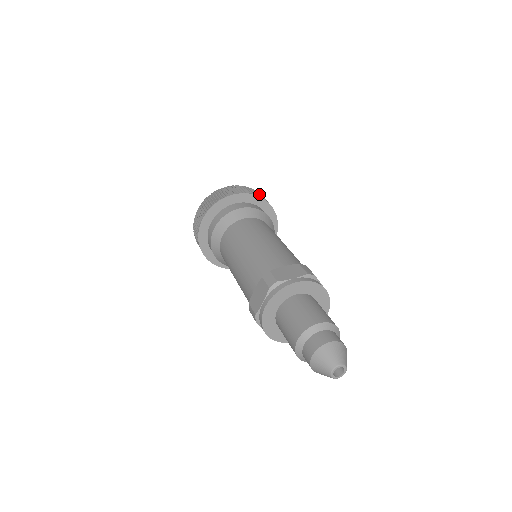
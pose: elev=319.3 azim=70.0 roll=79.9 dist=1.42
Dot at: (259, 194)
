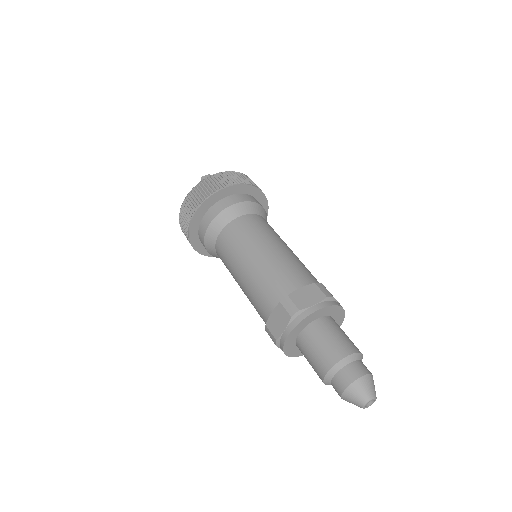
Dot at: (249, 180)
